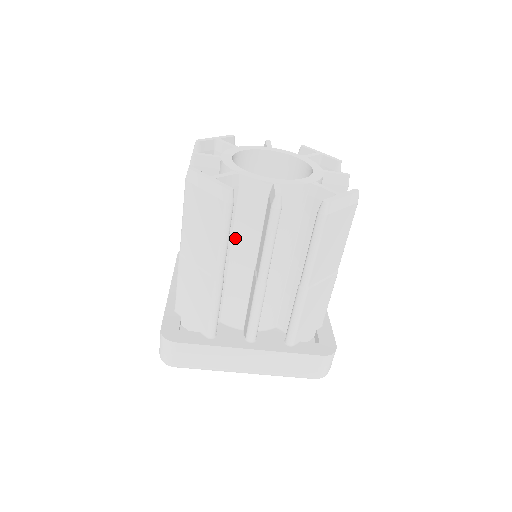
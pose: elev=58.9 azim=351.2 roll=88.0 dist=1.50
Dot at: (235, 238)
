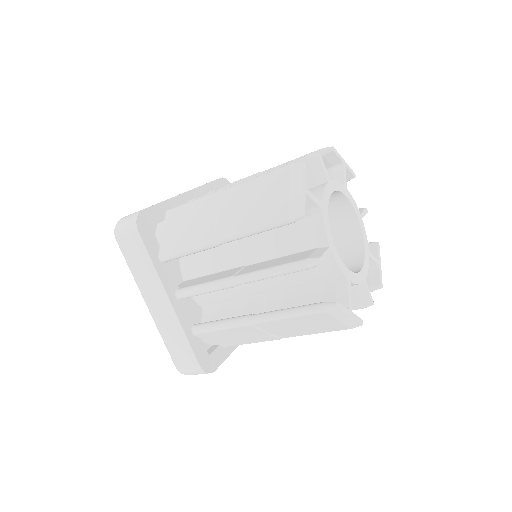
Dot at: occluded
